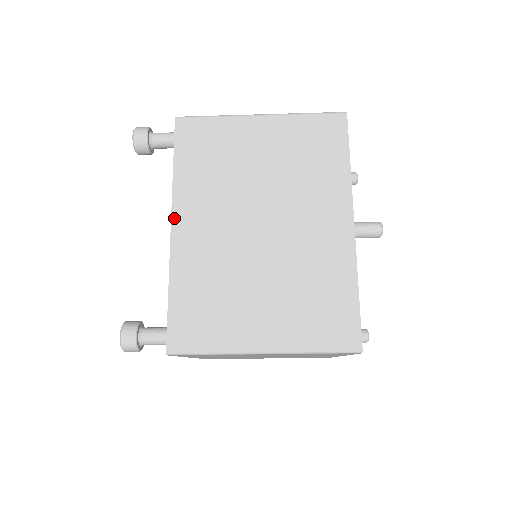
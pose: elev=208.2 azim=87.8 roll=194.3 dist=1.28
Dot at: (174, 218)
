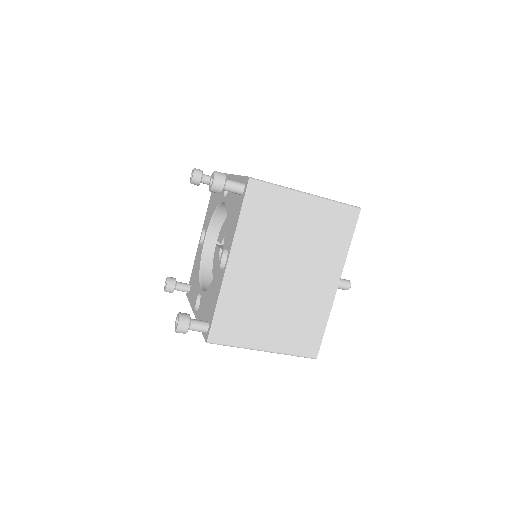
Dot at: (231, 257)
